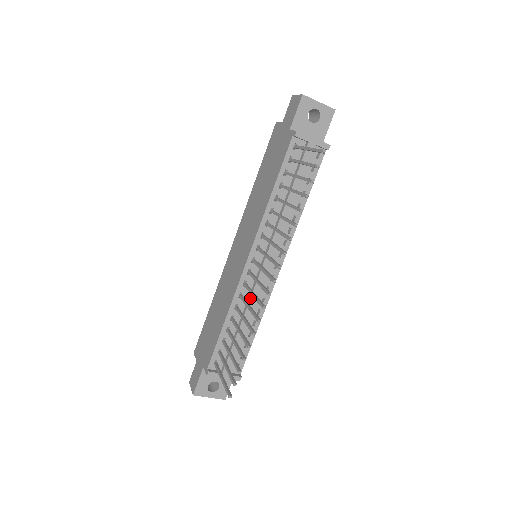
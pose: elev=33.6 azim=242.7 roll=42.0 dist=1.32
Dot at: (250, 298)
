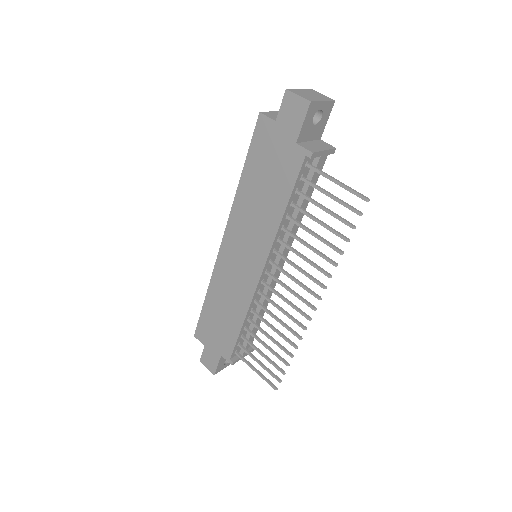
Dot at: (264, 300)
